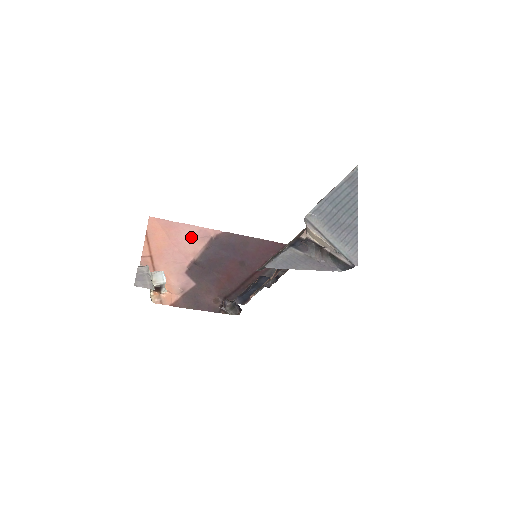
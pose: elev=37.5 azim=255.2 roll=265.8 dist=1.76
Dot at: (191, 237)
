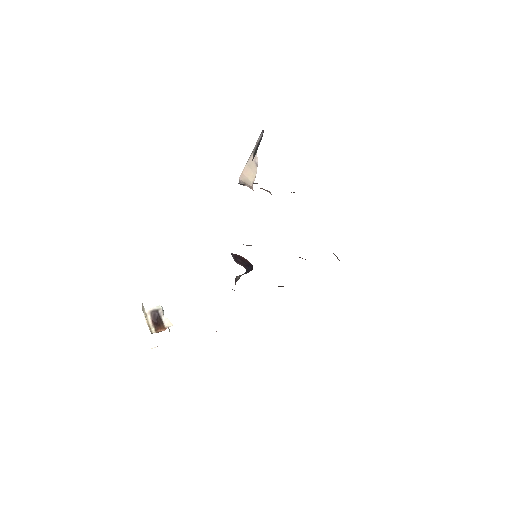
Dot at: occluded
